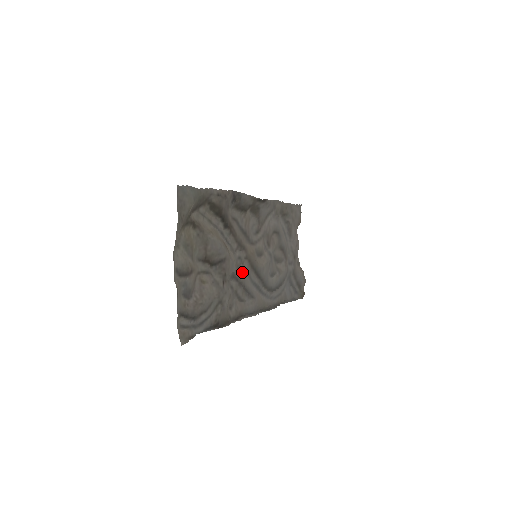
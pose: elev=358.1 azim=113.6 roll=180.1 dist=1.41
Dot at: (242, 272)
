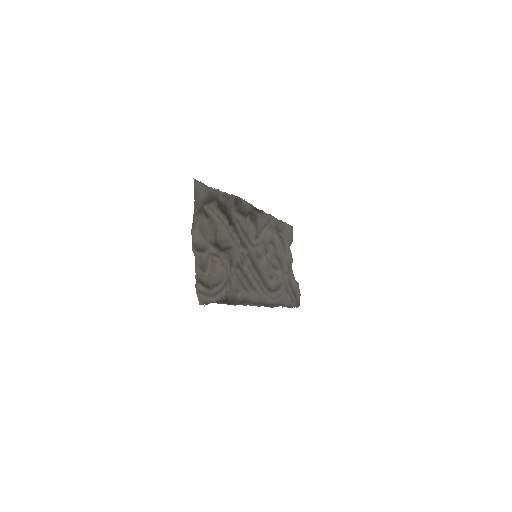
Dot at: (245, 266)
